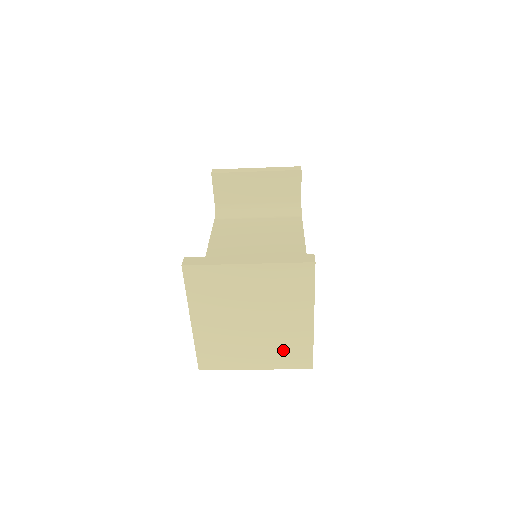
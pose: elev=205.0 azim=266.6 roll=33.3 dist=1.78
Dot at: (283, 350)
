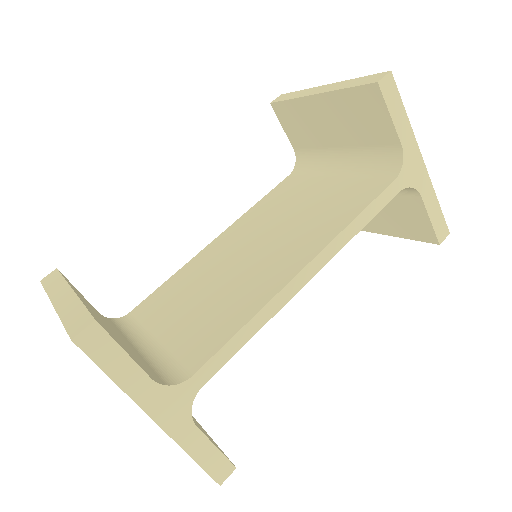
Dot at: occluded
